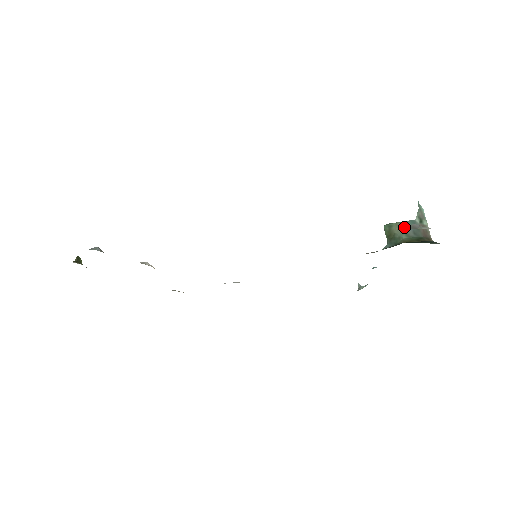
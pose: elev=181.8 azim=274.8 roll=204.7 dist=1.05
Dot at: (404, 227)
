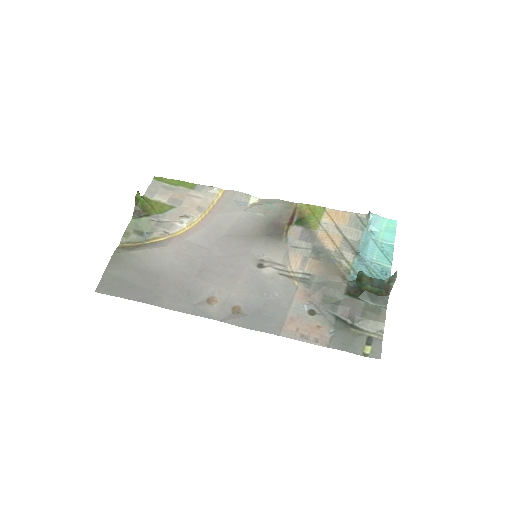
Dot at: (372, 281)
